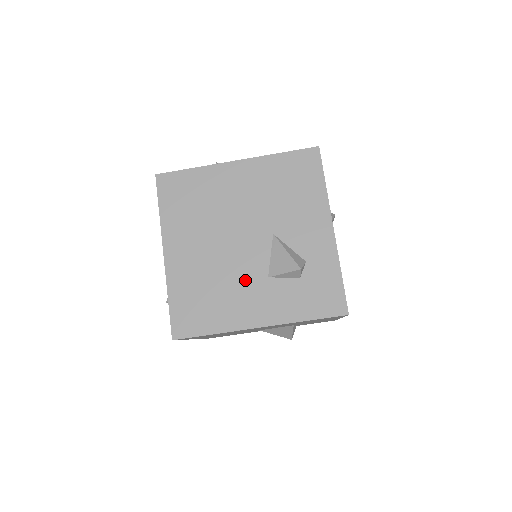
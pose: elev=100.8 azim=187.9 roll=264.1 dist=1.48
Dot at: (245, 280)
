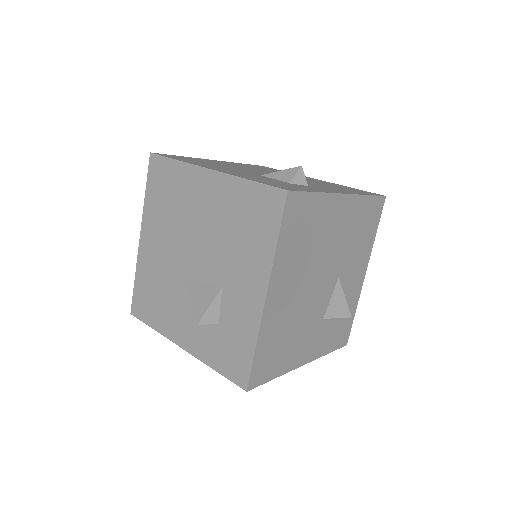
Dot at: (311, 322)
